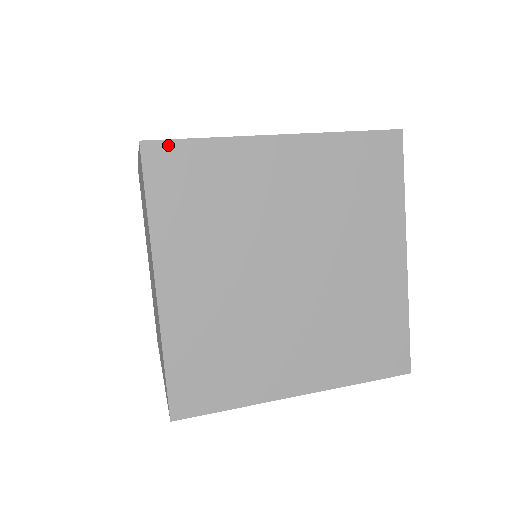
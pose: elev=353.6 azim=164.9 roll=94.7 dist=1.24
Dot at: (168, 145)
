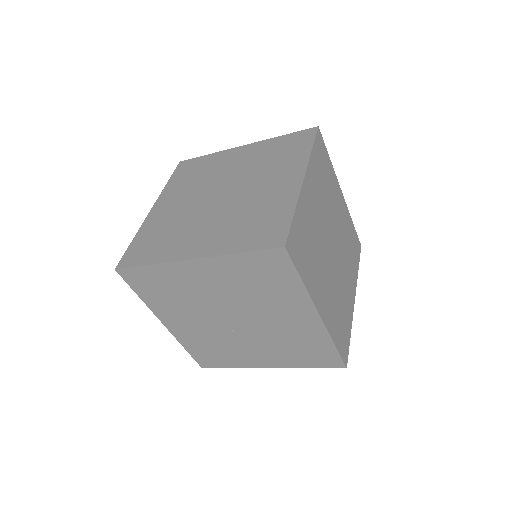
Dot at: (290, 235)
